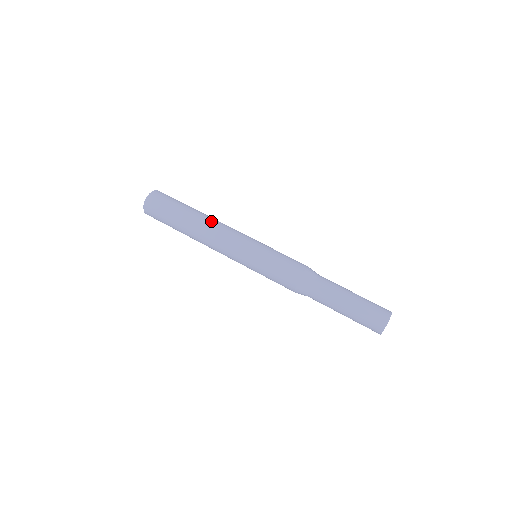
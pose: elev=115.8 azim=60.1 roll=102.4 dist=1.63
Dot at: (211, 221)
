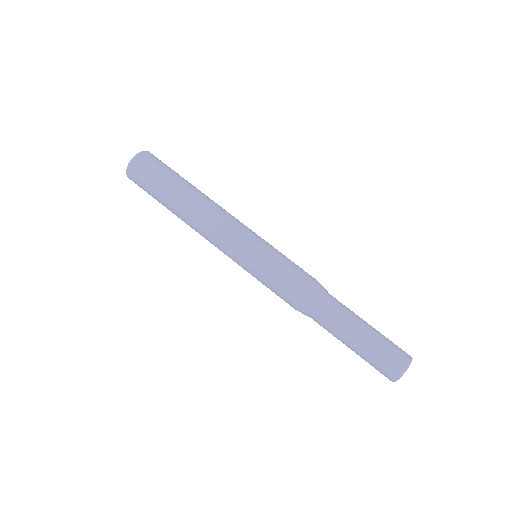
Dot at: (206, 204)
